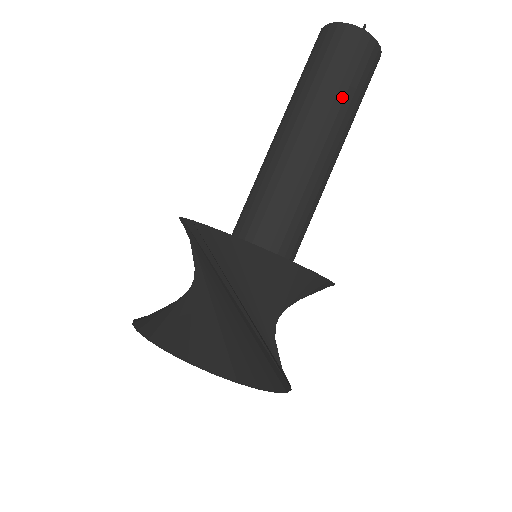
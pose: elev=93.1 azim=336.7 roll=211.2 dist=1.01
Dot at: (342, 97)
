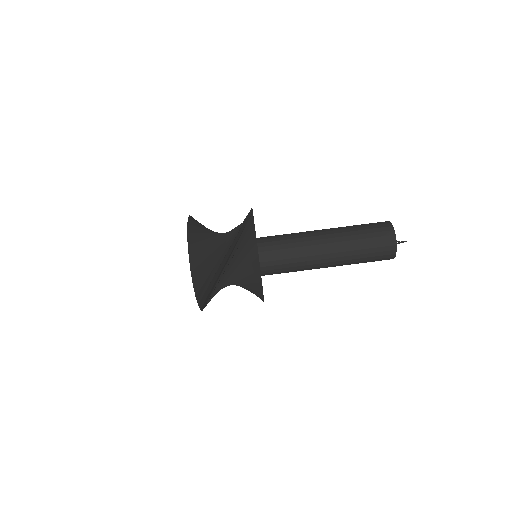
Dot at: (357, 249)
